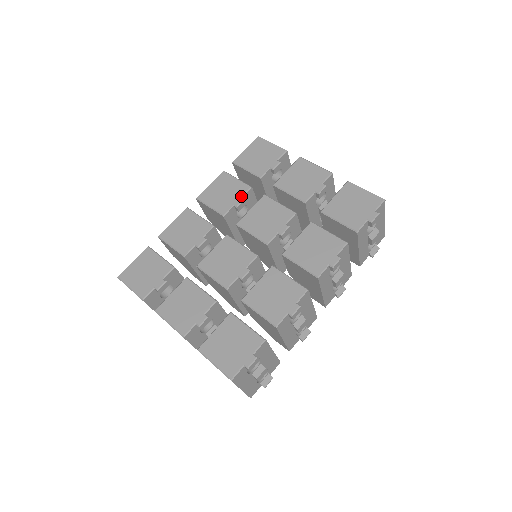
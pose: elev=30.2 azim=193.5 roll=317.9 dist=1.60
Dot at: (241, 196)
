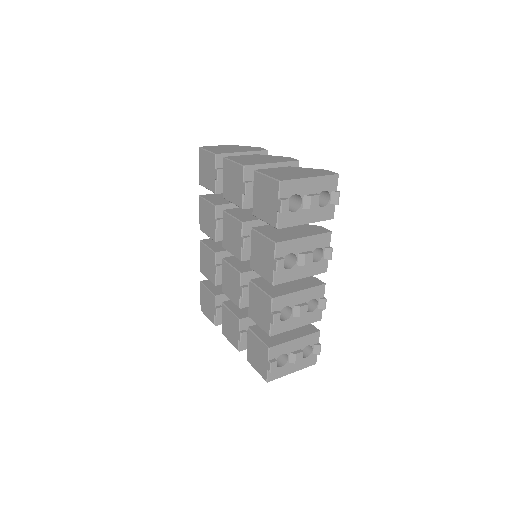
Dot at: (214, 218)
